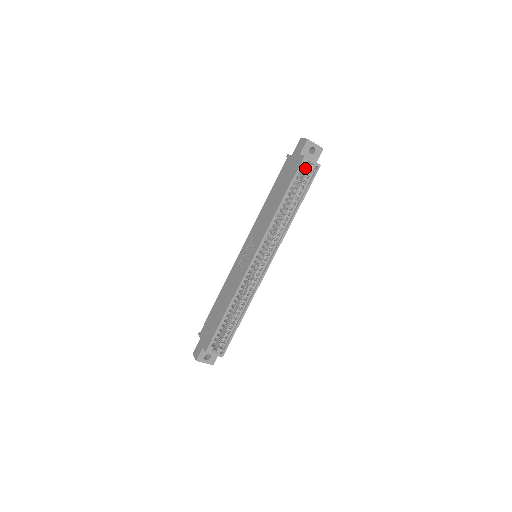
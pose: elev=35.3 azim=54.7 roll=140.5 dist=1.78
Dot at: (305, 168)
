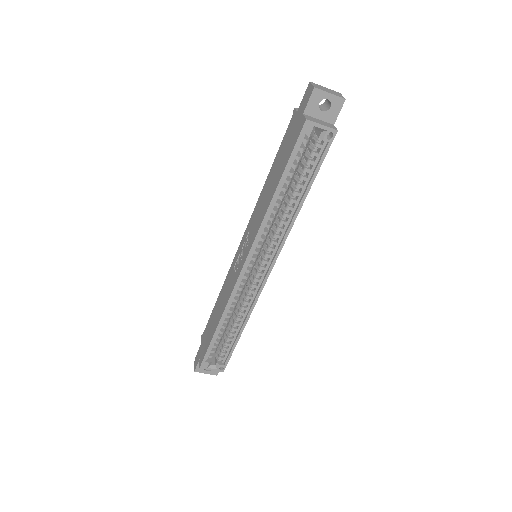
Dot at: (314, 135)
